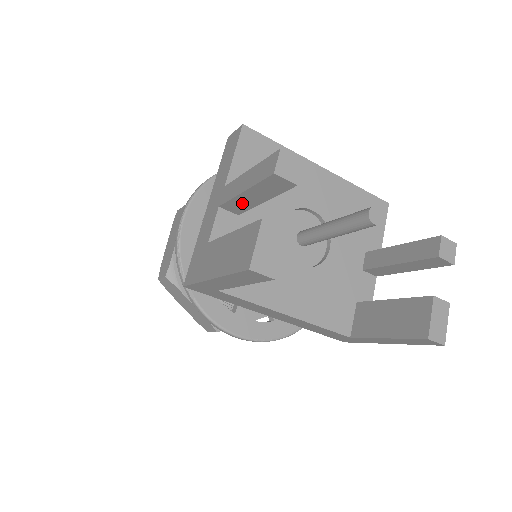
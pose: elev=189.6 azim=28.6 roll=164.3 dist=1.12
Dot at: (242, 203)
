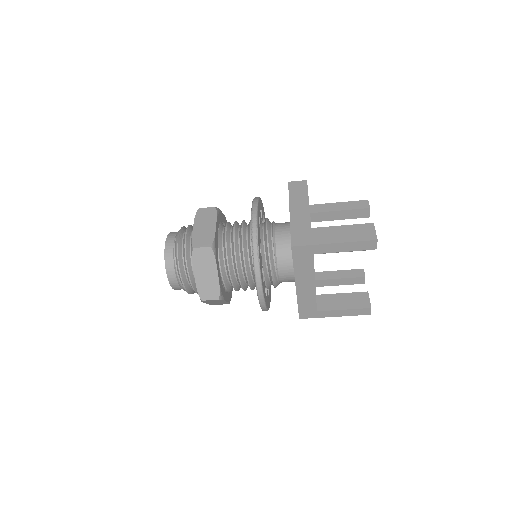
Dot at: (327, 216)
